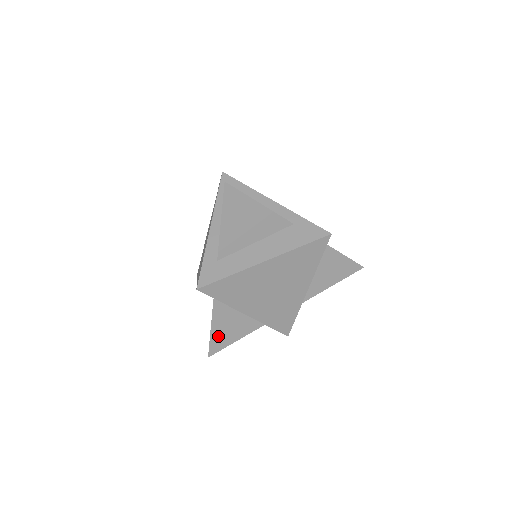
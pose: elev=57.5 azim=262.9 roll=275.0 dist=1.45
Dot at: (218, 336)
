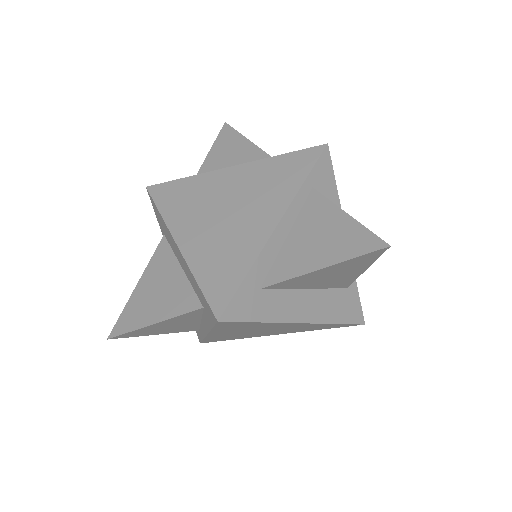
Dot at: (147, 329)
